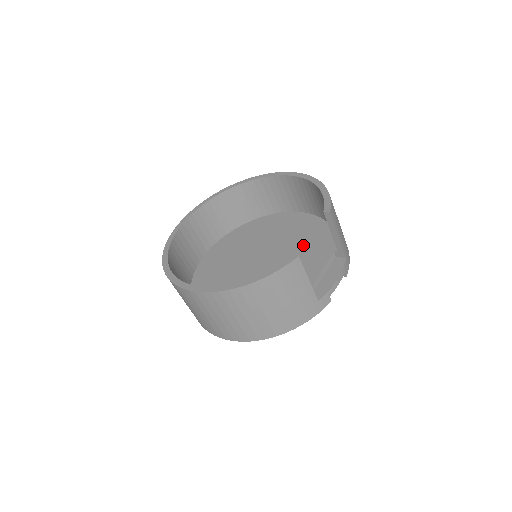
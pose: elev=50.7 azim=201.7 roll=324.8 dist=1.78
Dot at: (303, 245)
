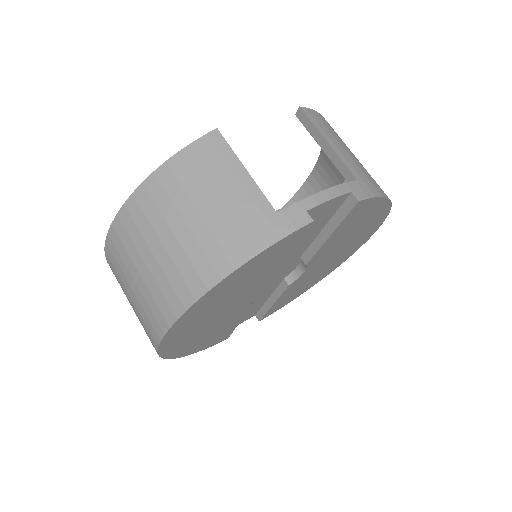
Dot at: occluded
